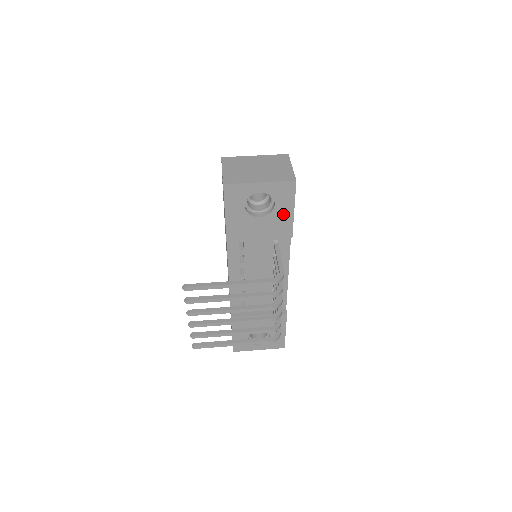
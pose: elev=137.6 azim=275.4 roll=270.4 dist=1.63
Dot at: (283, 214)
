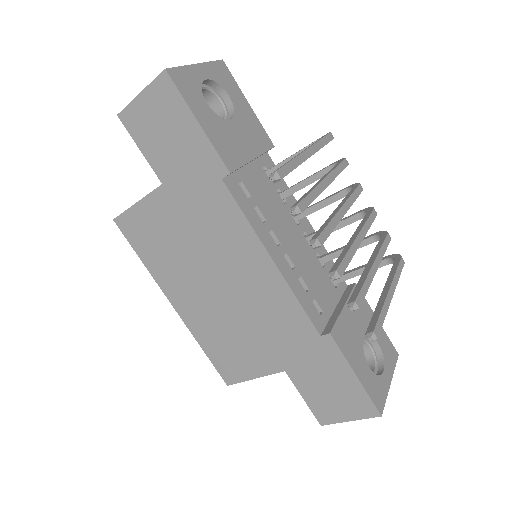
Dot at: (245, 111)
